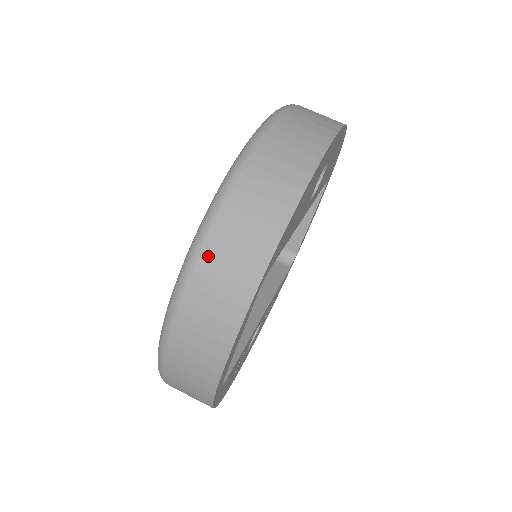
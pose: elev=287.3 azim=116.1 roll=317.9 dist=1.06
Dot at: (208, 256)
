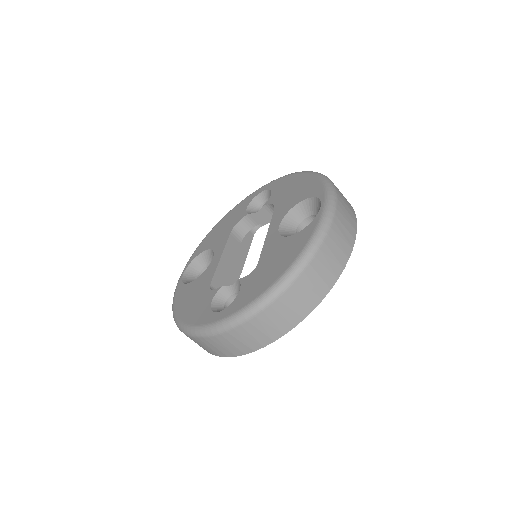
Dot at: (268, 312)
